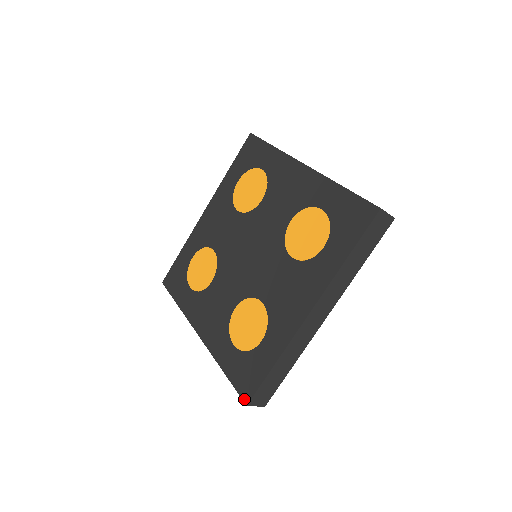
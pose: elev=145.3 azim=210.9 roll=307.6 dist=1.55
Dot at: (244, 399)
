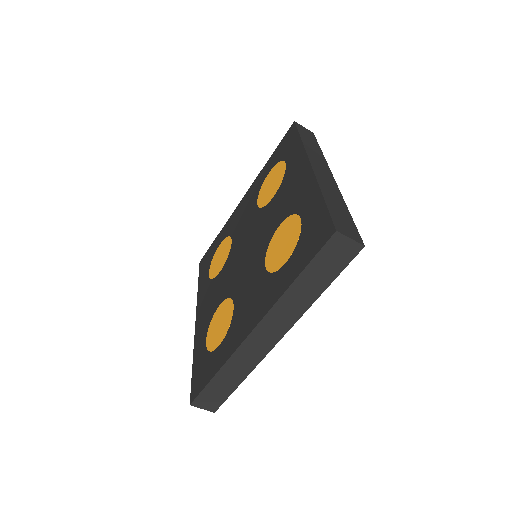
Dot at: (191, 398)
